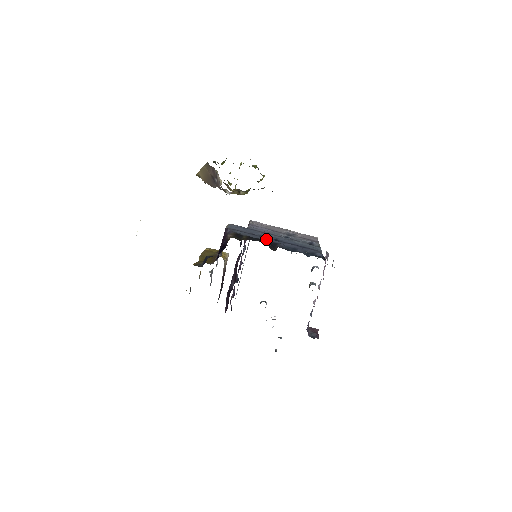
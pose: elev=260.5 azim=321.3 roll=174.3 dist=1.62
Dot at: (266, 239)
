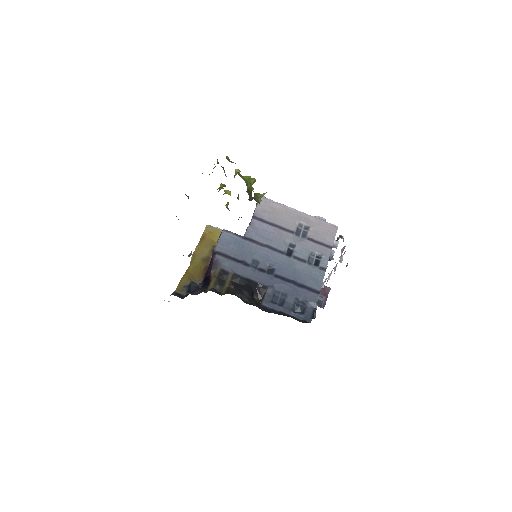
Dot at: (255, 277)
